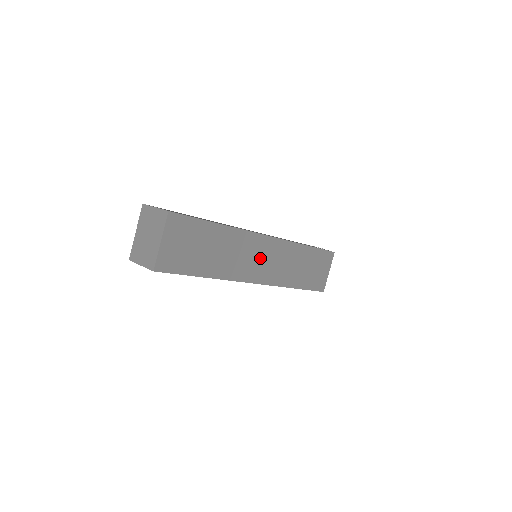
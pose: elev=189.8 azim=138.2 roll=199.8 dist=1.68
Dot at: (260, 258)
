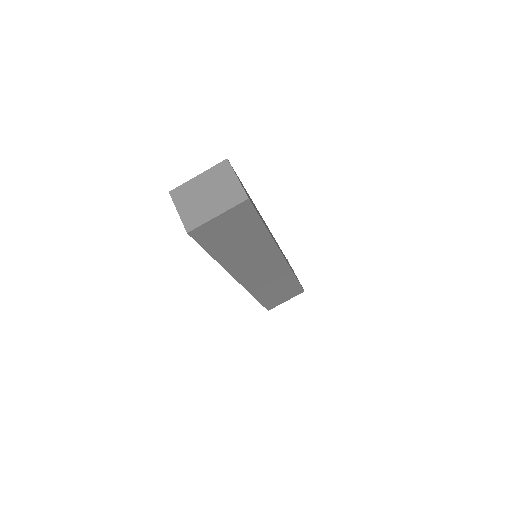
Dot at: (261, 268)
